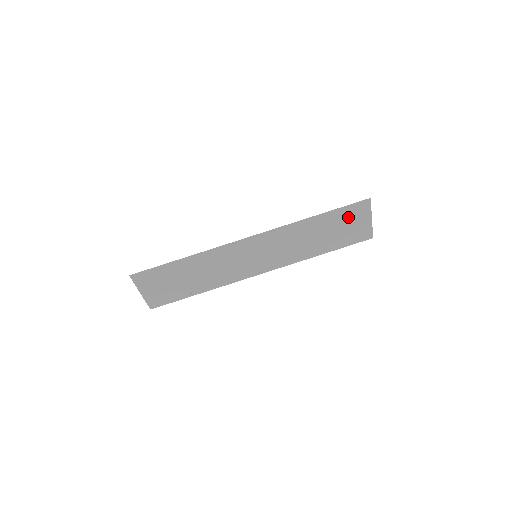
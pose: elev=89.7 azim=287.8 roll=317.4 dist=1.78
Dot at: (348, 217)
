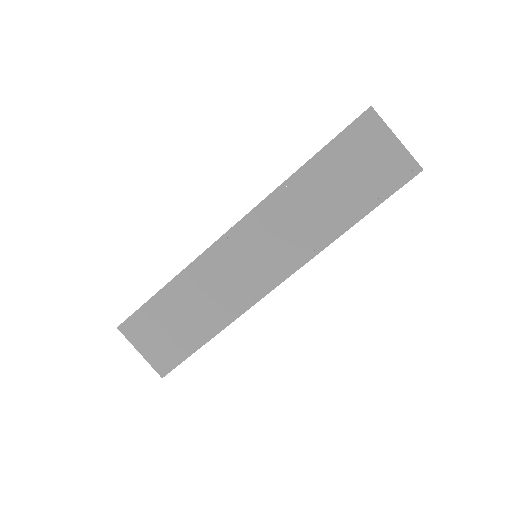
Dot at: (356, 149)
